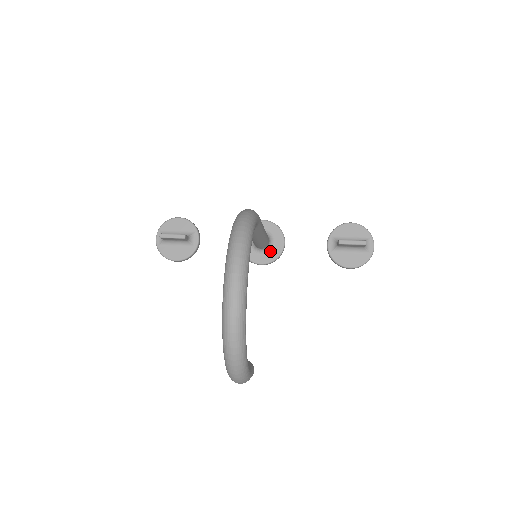
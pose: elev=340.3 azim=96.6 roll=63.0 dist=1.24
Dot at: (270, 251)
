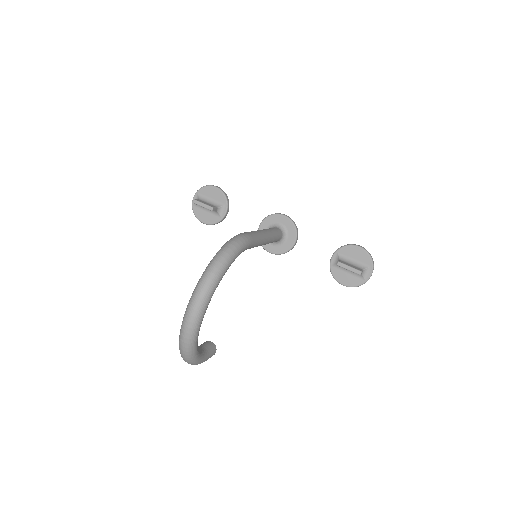
Dot at: (281, 245)
